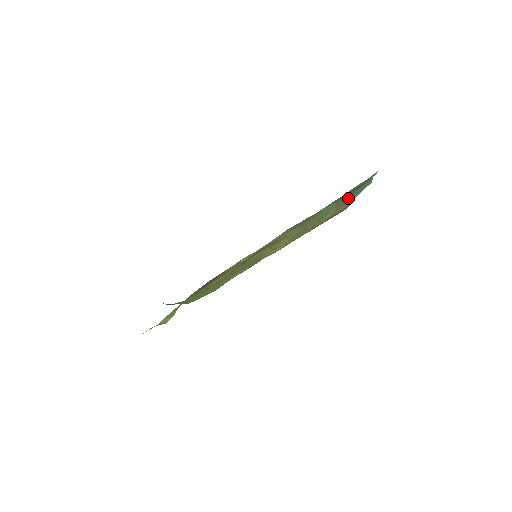
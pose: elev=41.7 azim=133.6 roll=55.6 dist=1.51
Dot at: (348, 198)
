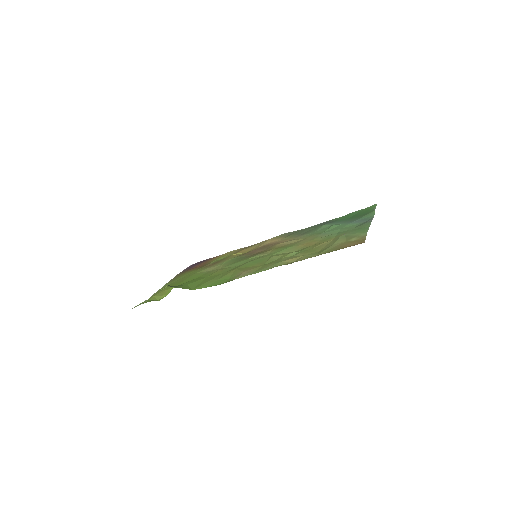
Dot at: (353, 225)
